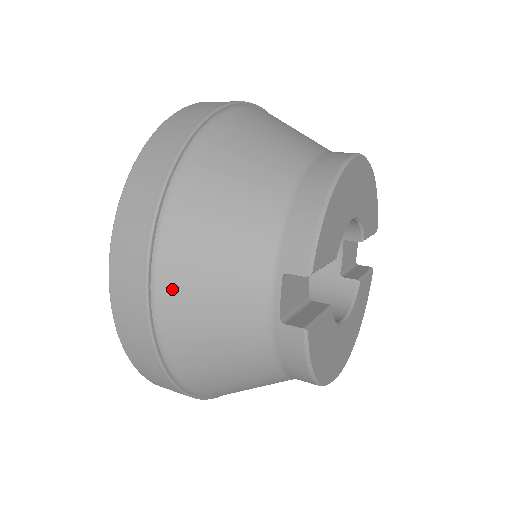
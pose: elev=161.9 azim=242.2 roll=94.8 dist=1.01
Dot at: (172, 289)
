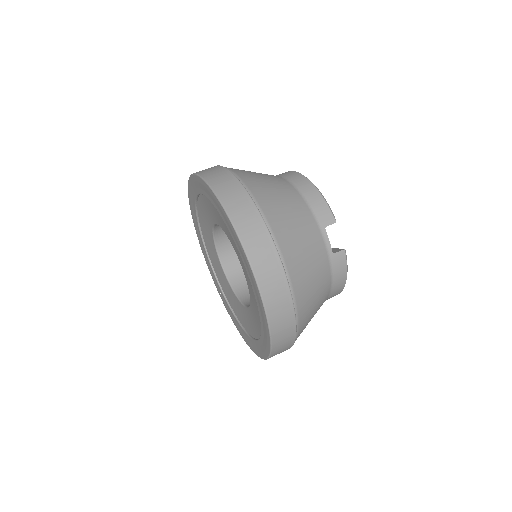
Dot at: (291, 260)
